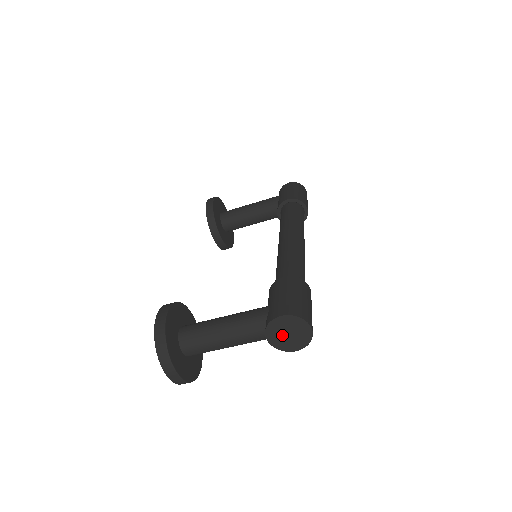
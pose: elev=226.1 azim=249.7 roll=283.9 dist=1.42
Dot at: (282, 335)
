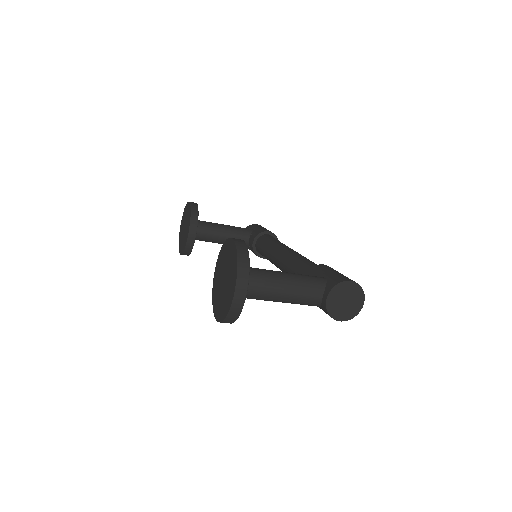
Dot at: (340, 300)
